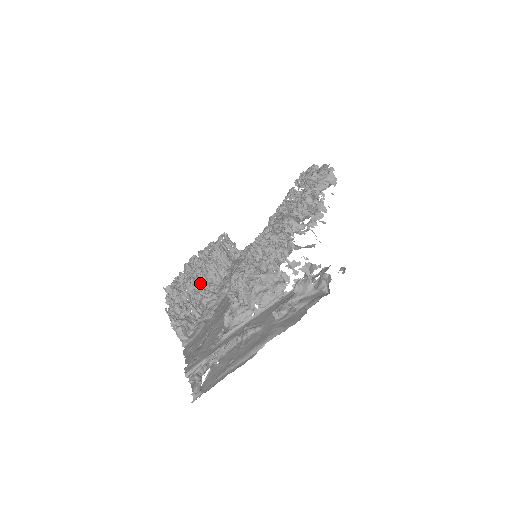
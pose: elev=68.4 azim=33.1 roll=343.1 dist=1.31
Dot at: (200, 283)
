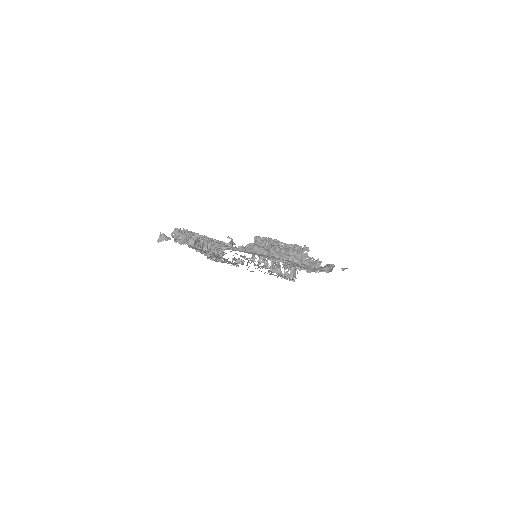
Dot at: occluded
